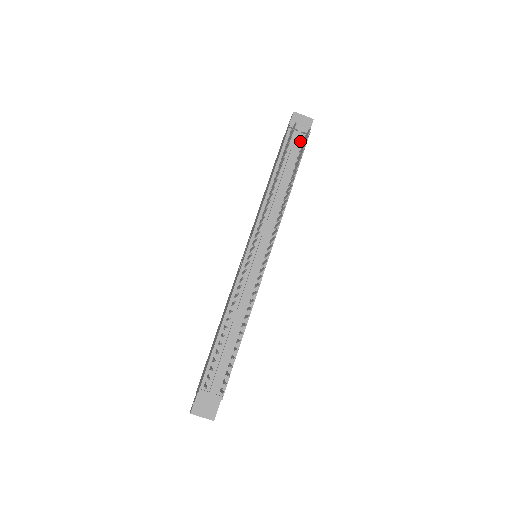
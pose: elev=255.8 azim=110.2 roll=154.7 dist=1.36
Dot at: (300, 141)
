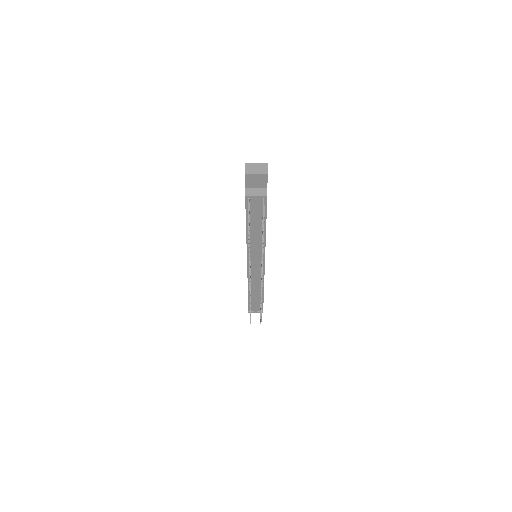
Dot at: (260, 202)
